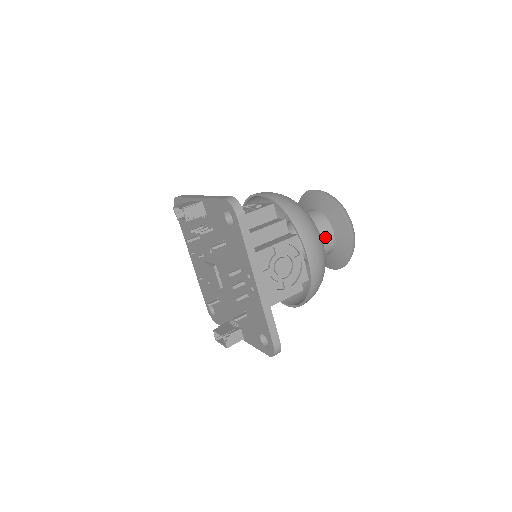
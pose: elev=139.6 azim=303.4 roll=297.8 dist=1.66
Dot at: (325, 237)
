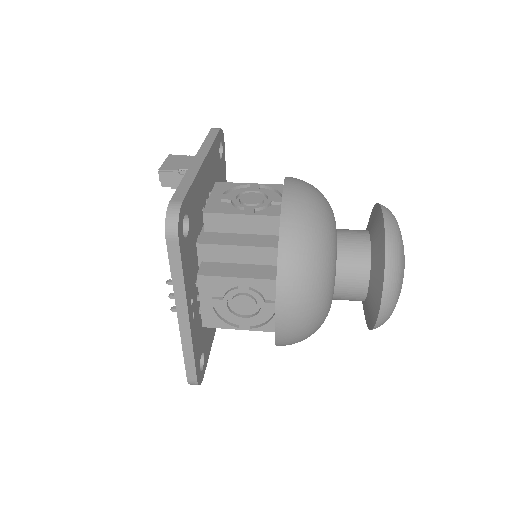
Dot at: (351, 286)
